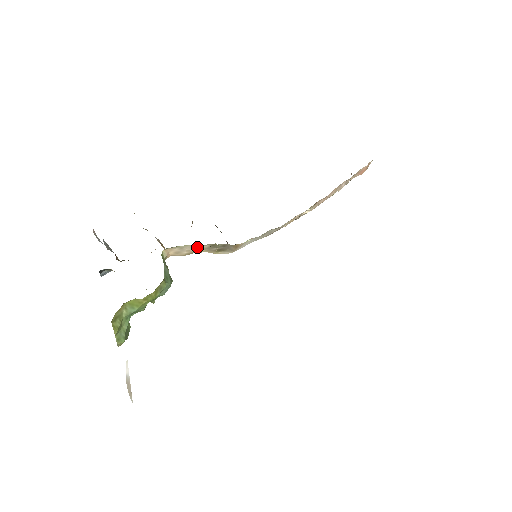
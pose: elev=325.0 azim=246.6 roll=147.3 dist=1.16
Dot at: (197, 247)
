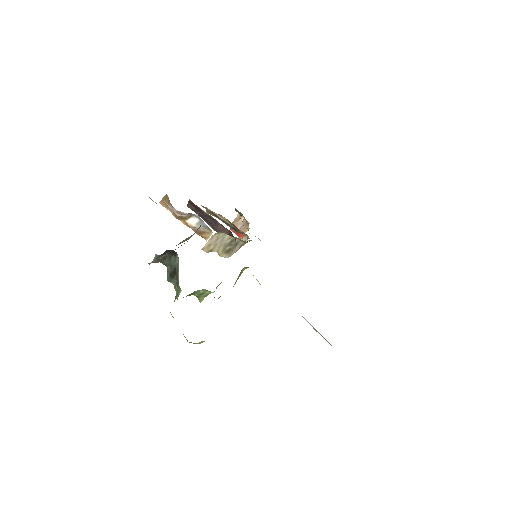
Dot at: (223, 241)
